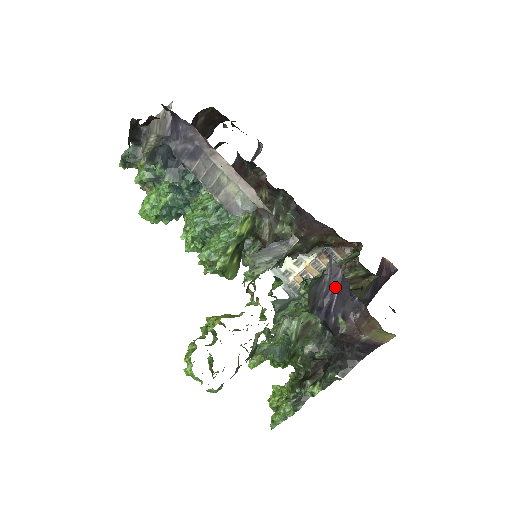
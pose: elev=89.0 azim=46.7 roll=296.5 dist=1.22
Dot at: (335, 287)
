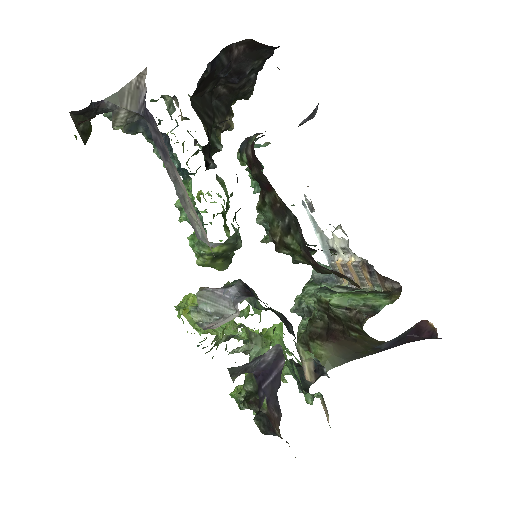
Dot at: (273, 371)
